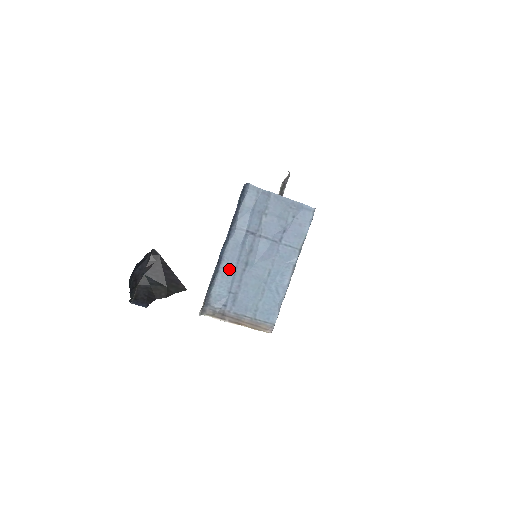
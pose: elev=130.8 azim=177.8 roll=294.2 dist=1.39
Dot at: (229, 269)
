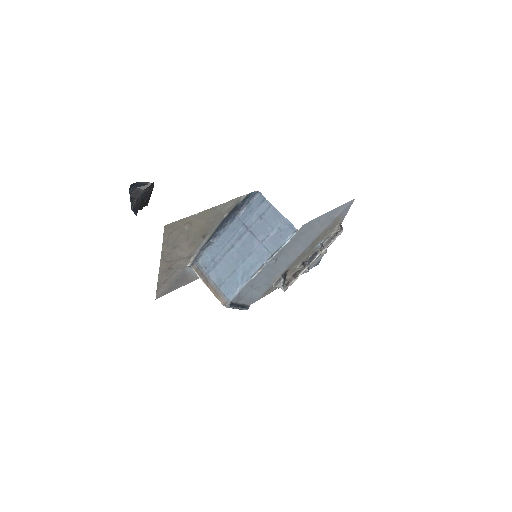
Dot at: (220, 244)
